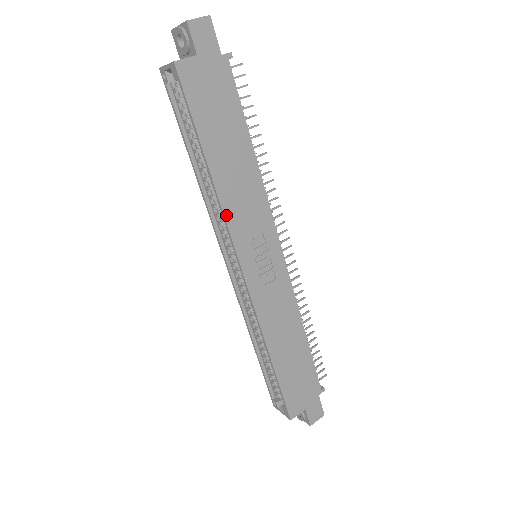
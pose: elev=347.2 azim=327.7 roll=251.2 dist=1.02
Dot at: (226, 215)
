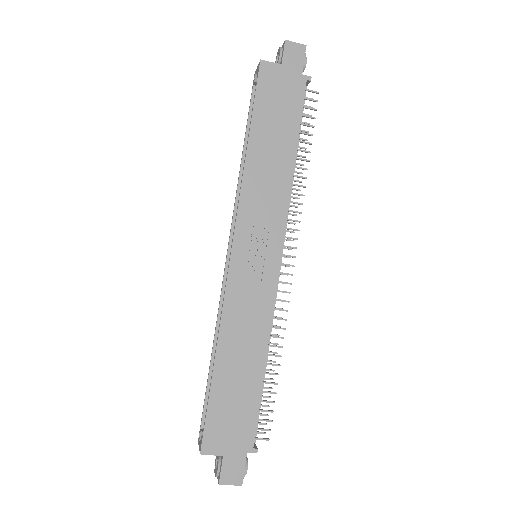
Dot at: (242, 192)
